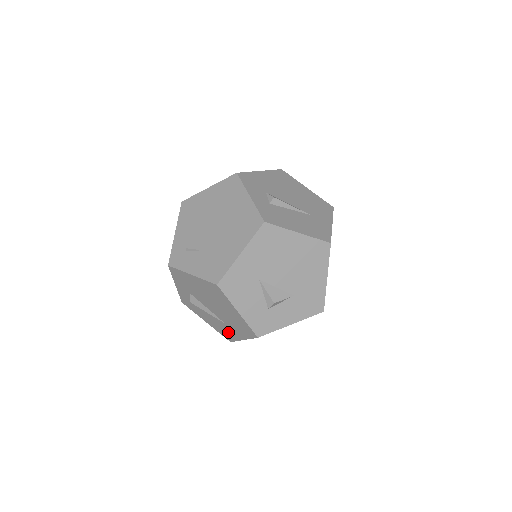
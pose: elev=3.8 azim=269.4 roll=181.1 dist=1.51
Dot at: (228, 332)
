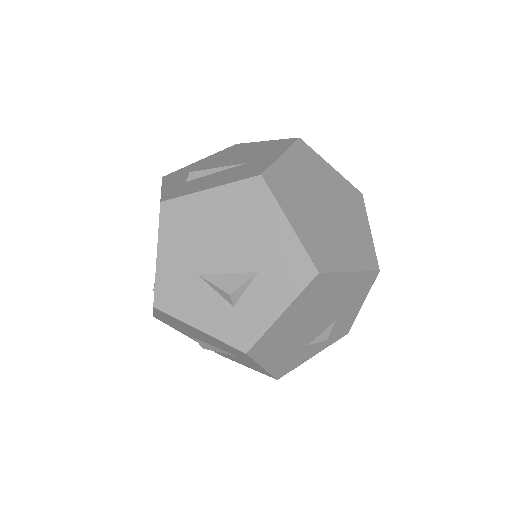
Dot at: (254, 366)
